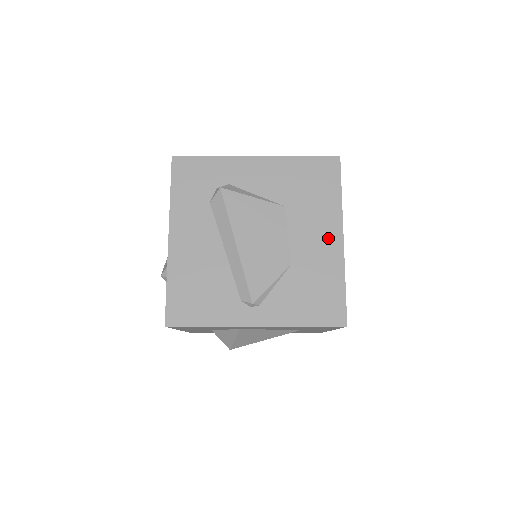
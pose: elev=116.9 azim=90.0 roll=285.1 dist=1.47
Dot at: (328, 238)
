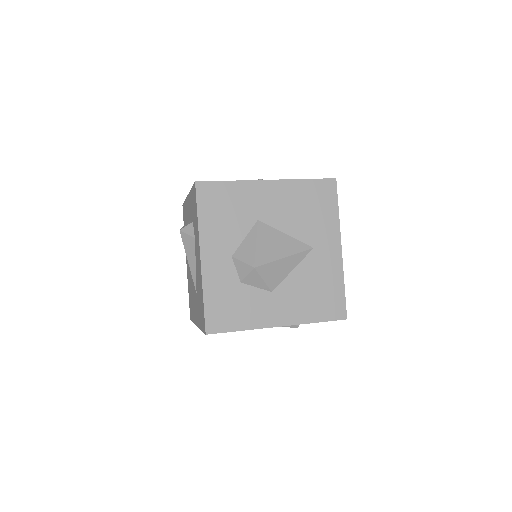
Dot at: occluded
